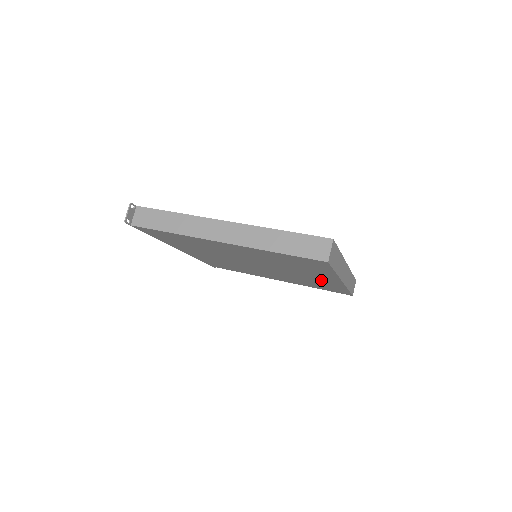
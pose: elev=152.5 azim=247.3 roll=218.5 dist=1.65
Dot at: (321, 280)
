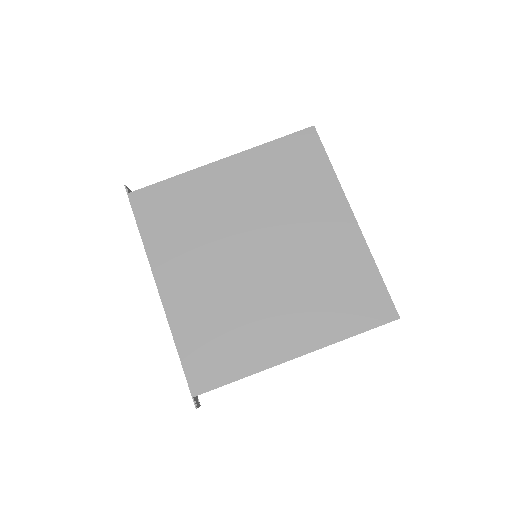
Dot at: occluded
